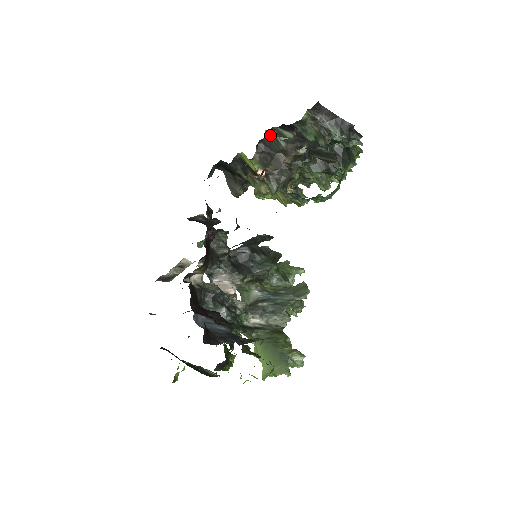
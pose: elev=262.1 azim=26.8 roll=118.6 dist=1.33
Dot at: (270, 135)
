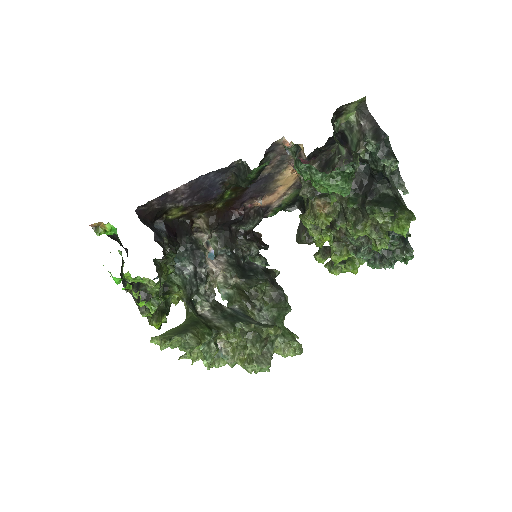
Dot at: (334, 155)
